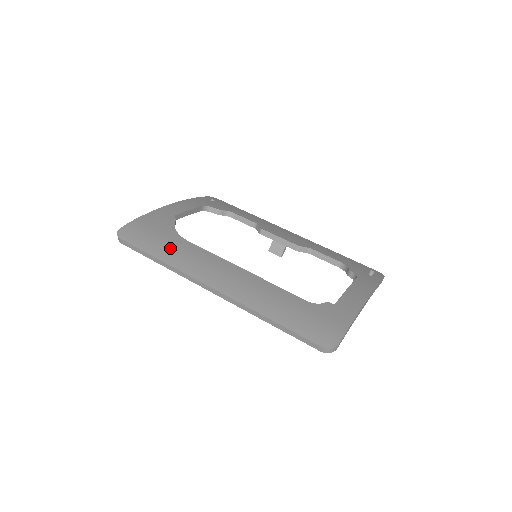
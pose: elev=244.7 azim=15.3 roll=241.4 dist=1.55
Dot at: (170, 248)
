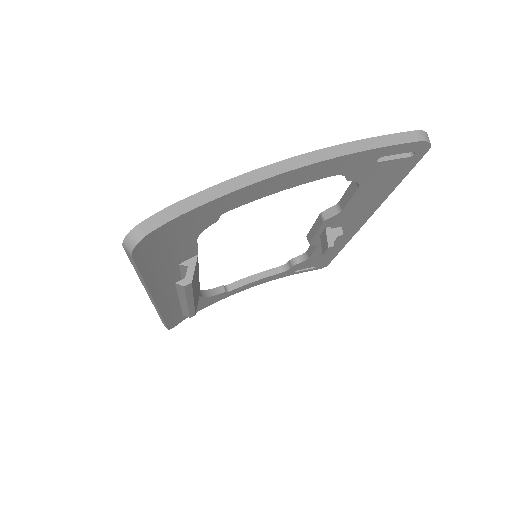
Dot at: occluded
